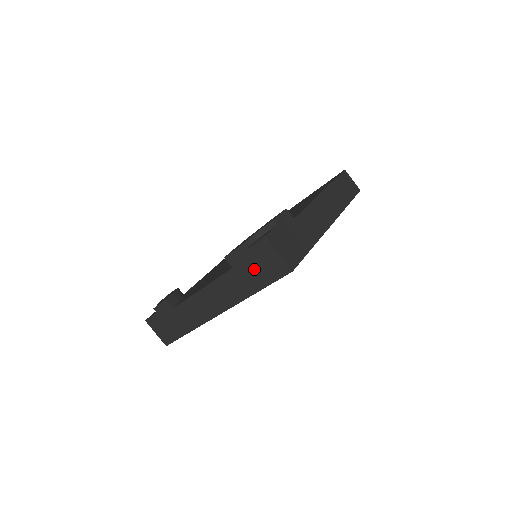
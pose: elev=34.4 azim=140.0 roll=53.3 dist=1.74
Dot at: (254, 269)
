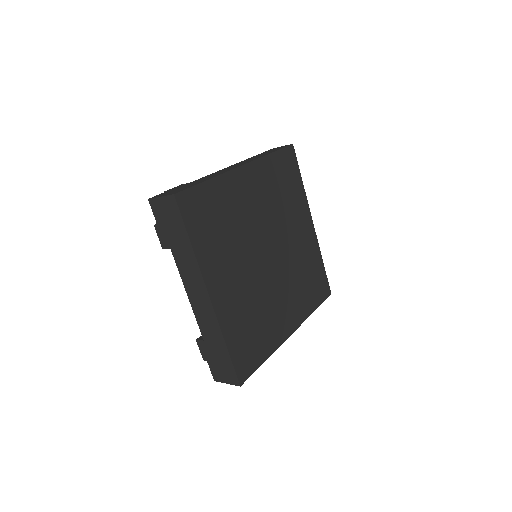
Dot at: (171, 229)
